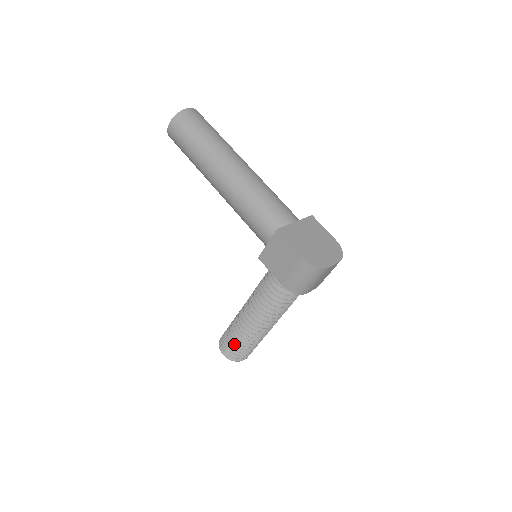
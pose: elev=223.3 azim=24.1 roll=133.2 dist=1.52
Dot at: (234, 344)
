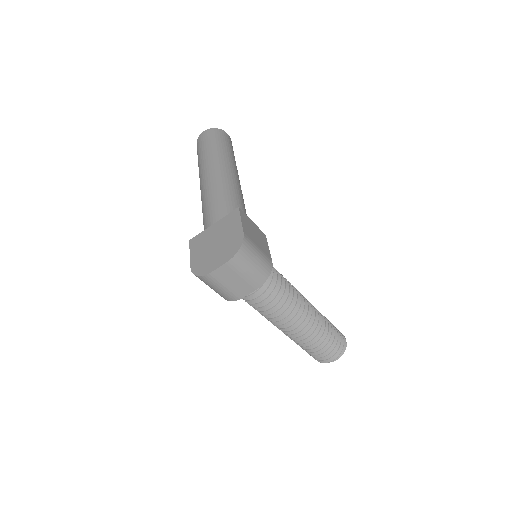
Dot at: occluded
